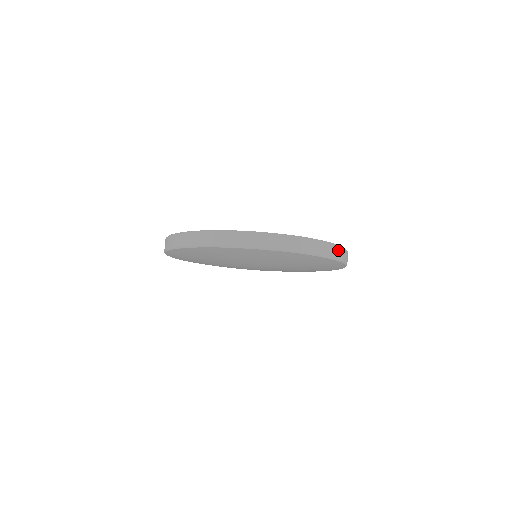
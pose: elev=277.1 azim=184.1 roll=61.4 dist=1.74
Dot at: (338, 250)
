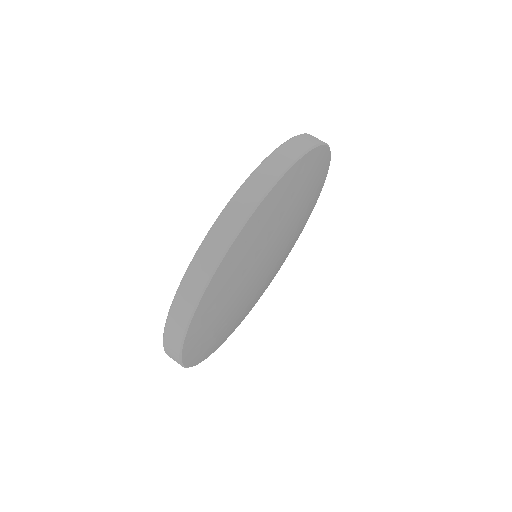
Dot at: (265, 170)
